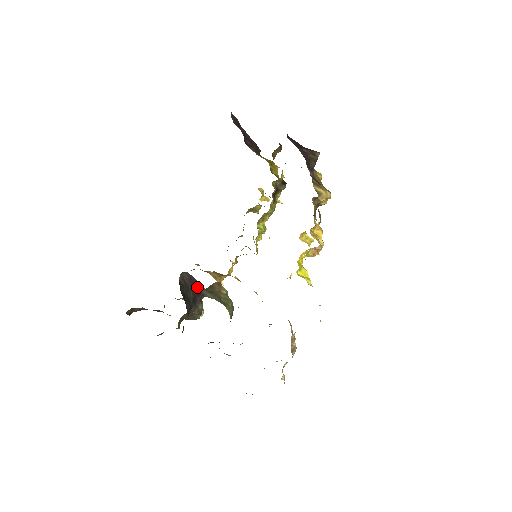
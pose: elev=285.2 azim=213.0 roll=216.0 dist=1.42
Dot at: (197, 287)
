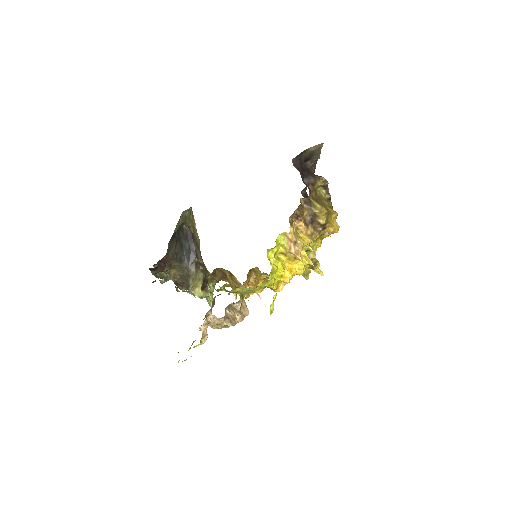
Dot at: (194, 244)
